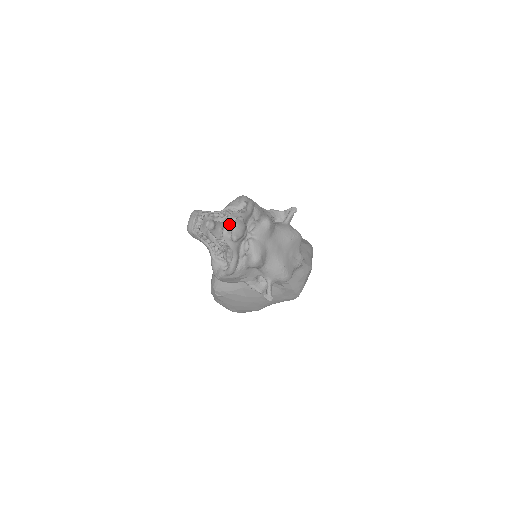
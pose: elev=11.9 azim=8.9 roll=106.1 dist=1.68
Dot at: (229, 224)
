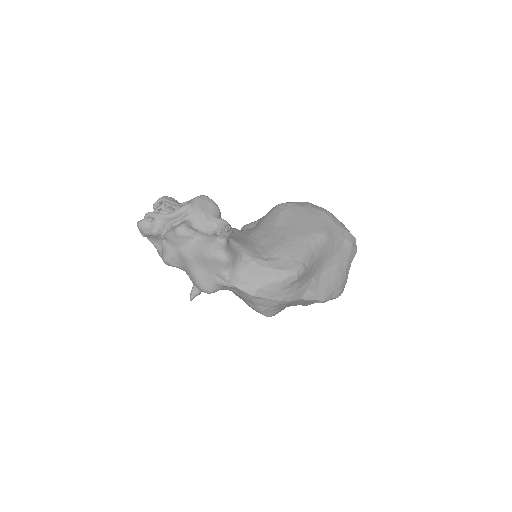
Dot at: occluded
